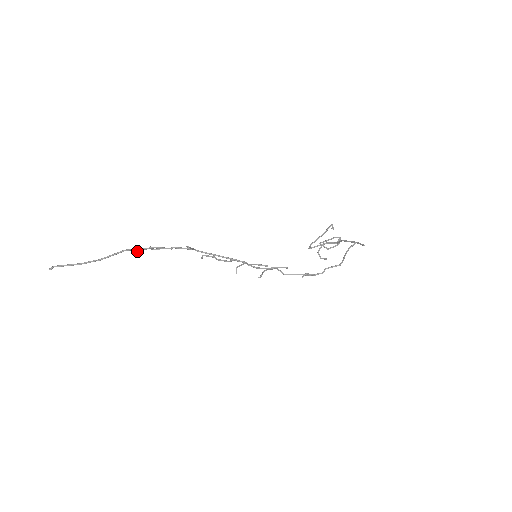
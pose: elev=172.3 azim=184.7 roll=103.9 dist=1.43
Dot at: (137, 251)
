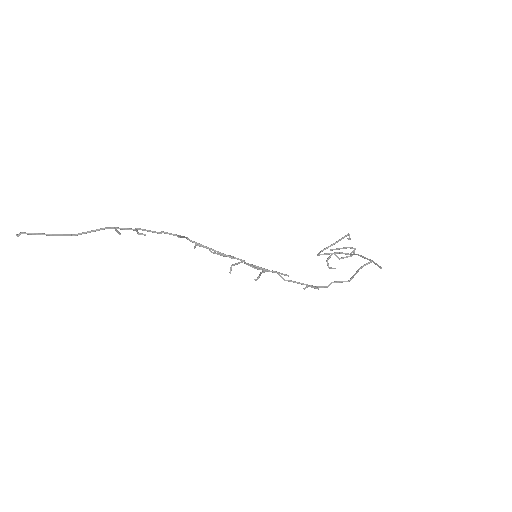
Dot at: (119, 233)
